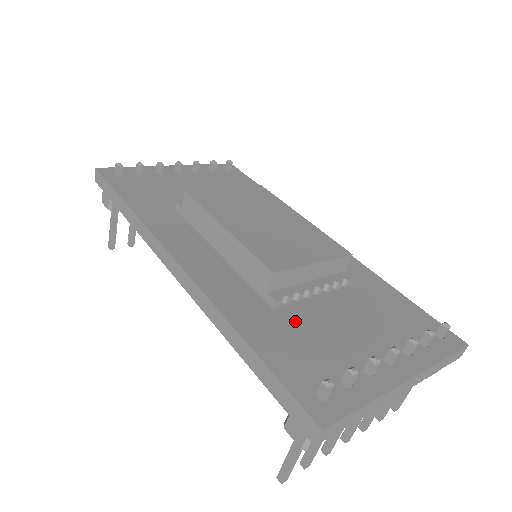
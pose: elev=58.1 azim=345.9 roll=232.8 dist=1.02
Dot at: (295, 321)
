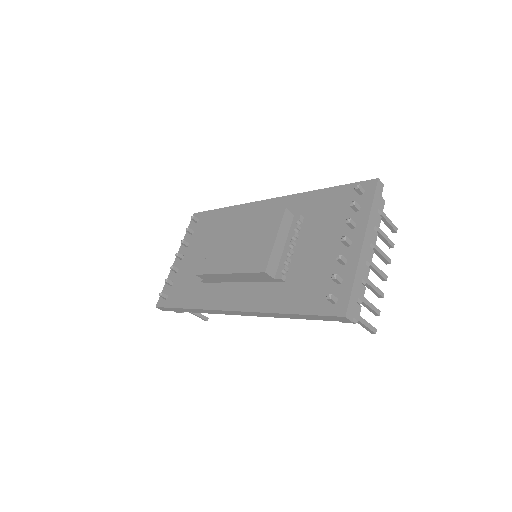
Dot at: (297, 276)
